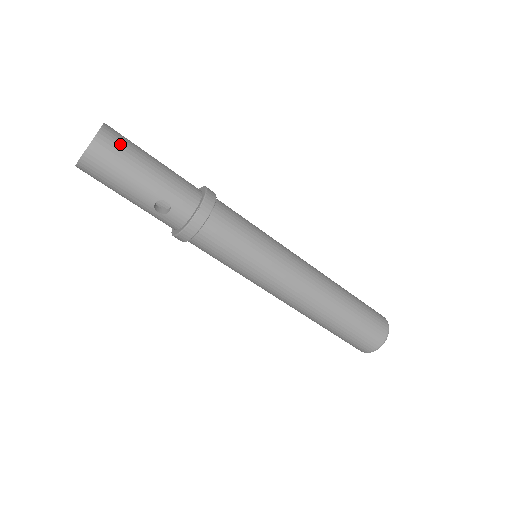
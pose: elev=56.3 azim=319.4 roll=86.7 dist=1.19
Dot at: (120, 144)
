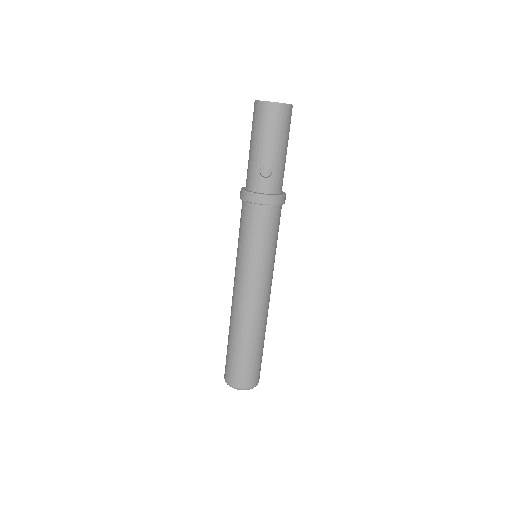
Dot at: (290, 122)
